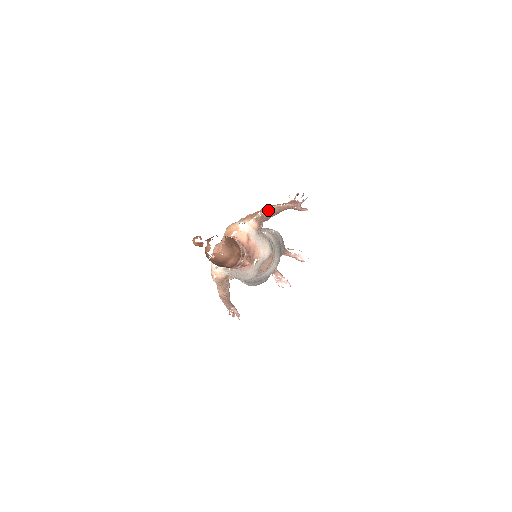
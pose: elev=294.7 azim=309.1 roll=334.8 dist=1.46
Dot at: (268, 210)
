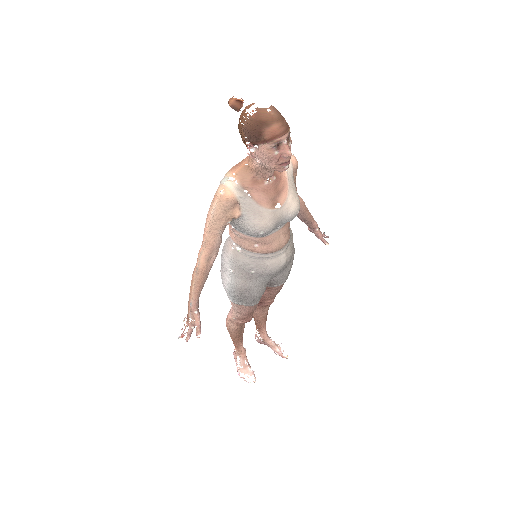
Dot at: (297, 193)
